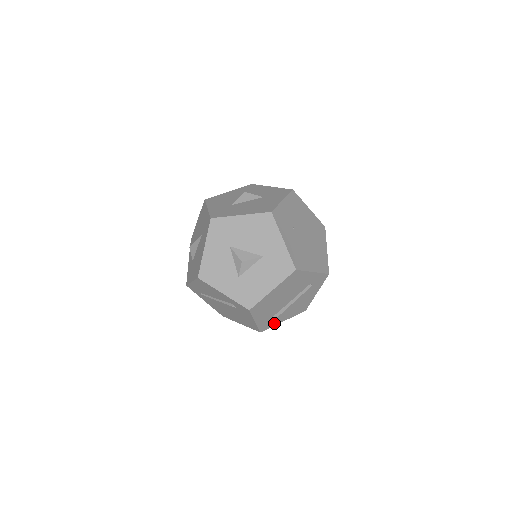
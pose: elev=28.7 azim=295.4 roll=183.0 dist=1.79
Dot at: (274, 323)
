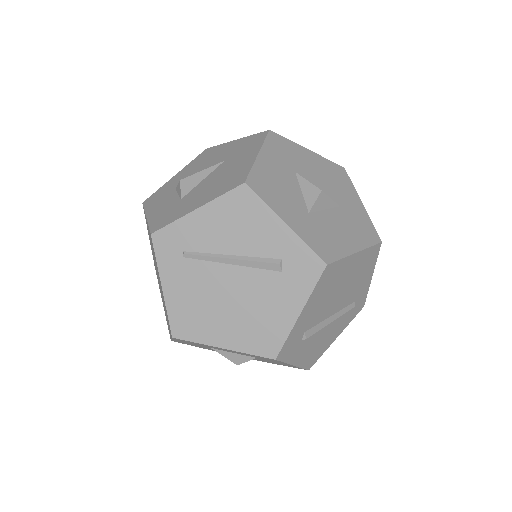
Dot at: (291, 355)
